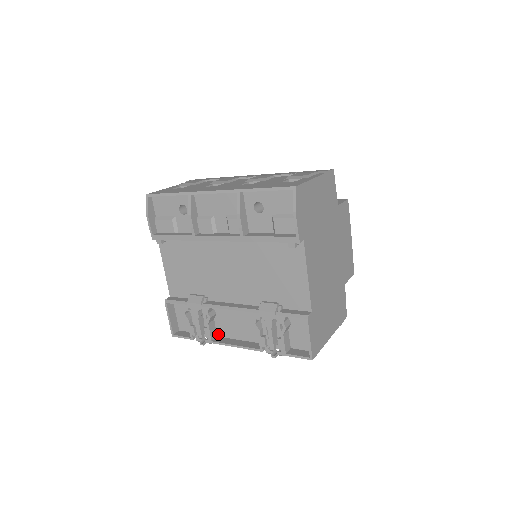
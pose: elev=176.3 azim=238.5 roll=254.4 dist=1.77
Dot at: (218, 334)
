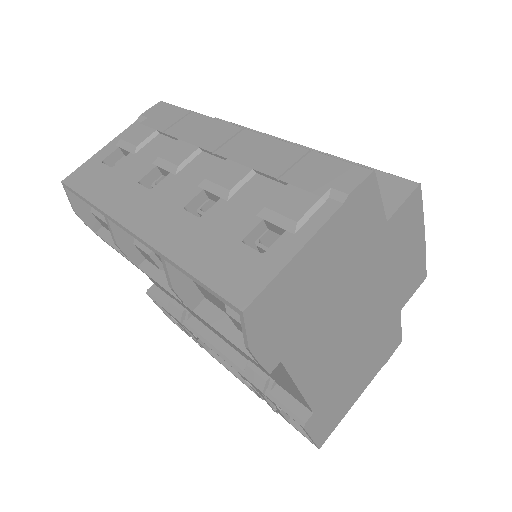
Dot at: occluded
